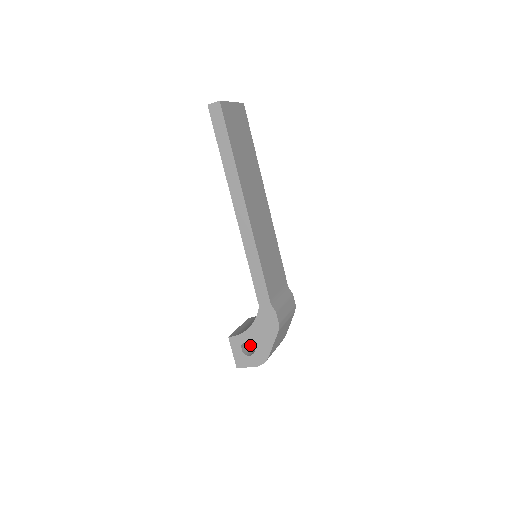
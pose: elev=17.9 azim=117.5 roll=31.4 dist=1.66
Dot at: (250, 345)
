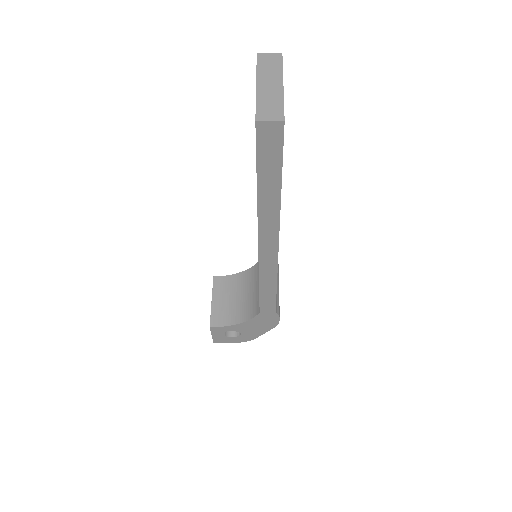
Dot at: occluded
